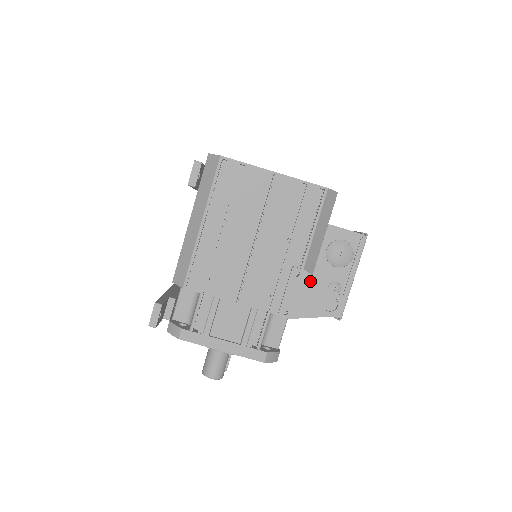
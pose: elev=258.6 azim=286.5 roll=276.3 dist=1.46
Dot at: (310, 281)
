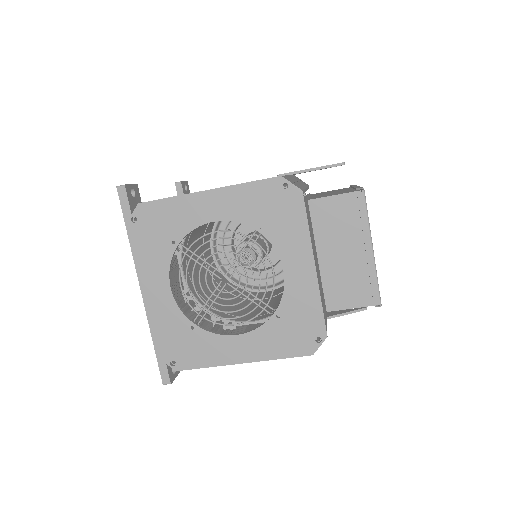
Dot at: occluded
